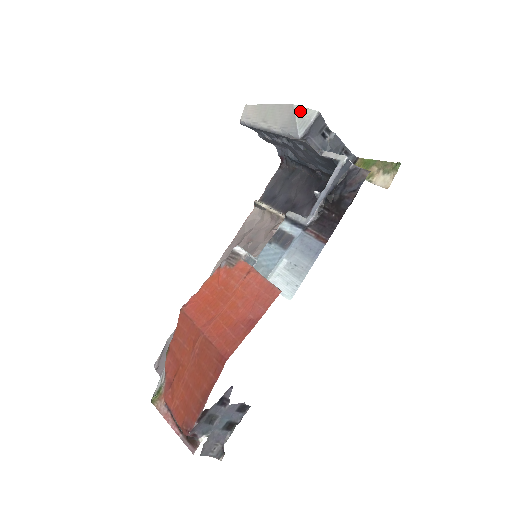
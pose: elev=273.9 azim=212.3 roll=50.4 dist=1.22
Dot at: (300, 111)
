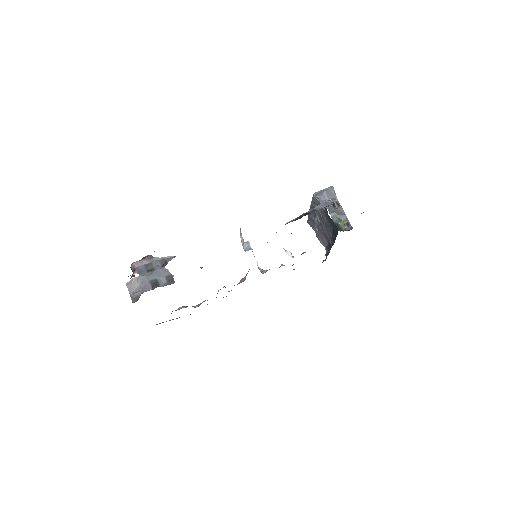
Dot at: occluded
